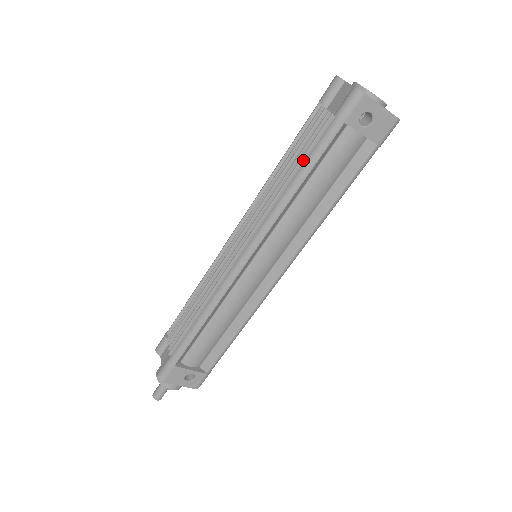
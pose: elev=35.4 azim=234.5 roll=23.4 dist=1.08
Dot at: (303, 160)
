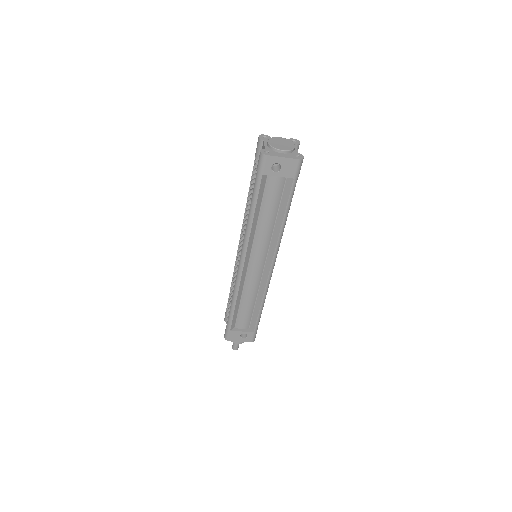
Dot at: occluded
